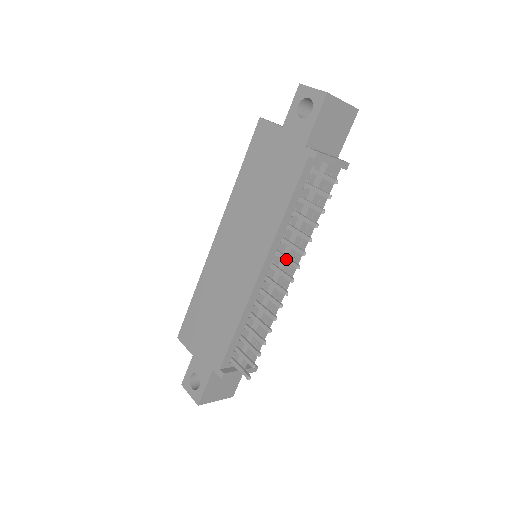
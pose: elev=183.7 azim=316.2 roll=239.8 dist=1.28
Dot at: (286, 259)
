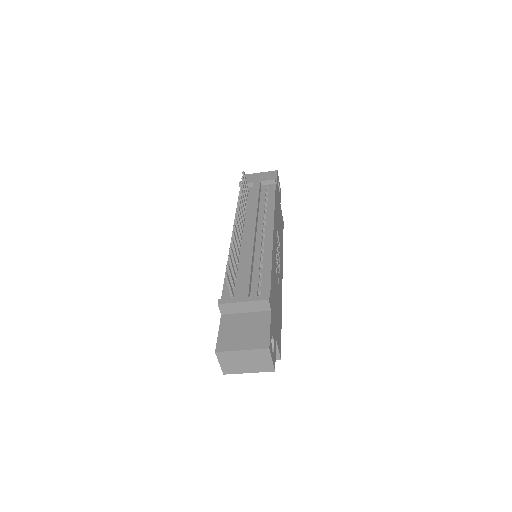
Dot at: (239, 216)
